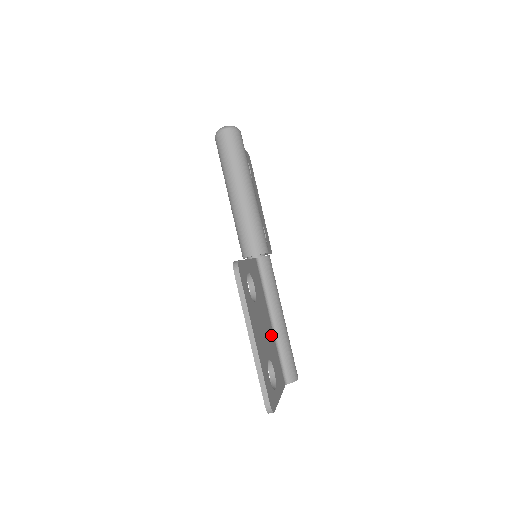
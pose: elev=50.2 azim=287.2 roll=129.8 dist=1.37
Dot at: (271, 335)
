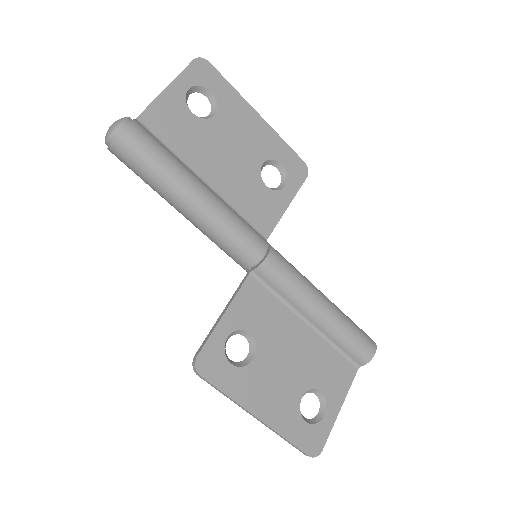
Dot at: (310, 344)
